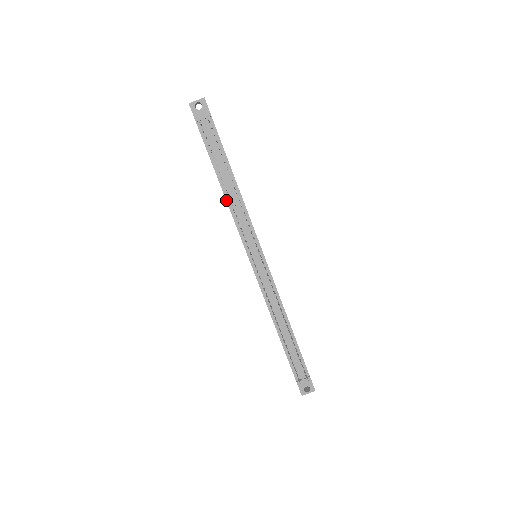
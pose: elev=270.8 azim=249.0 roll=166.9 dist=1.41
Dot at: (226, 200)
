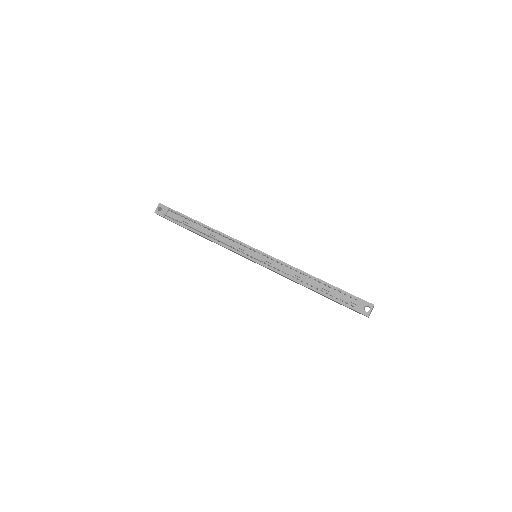
Dot at: occluded
